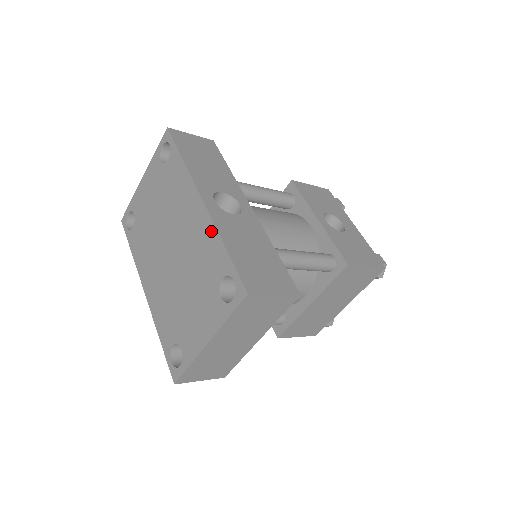
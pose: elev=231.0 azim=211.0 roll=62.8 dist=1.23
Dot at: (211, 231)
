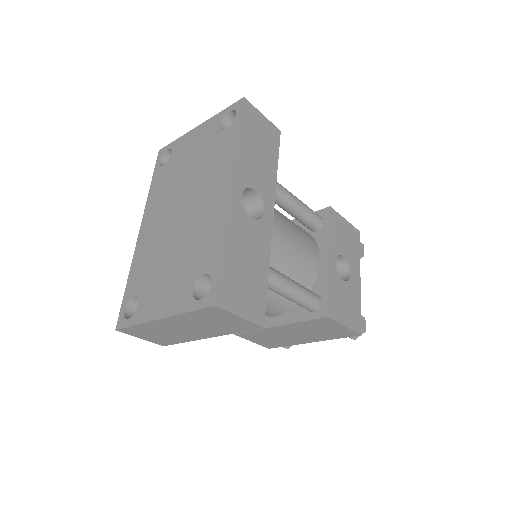
Dot at: (221, 224)
